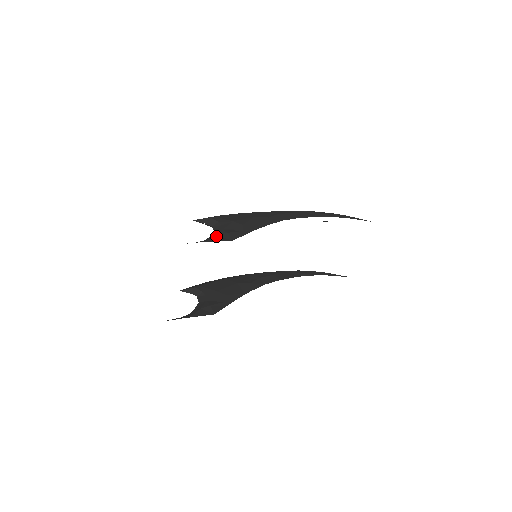
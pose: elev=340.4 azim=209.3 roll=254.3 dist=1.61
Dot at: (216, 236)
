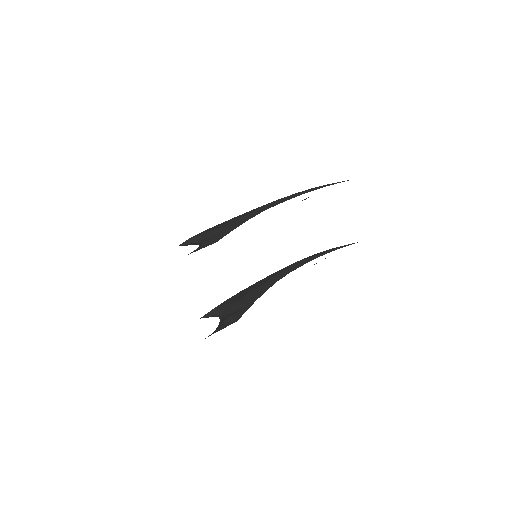
Dot at: (200, 246)
